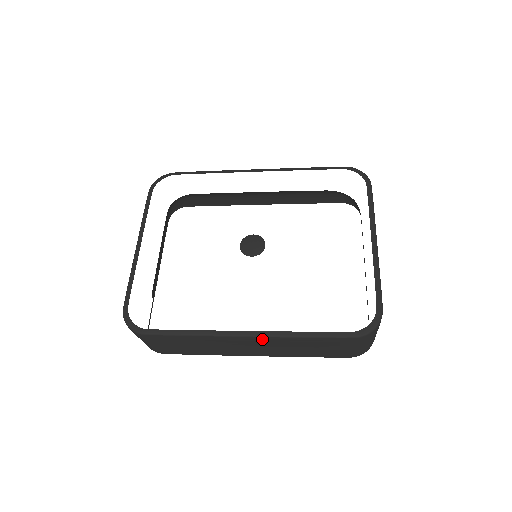
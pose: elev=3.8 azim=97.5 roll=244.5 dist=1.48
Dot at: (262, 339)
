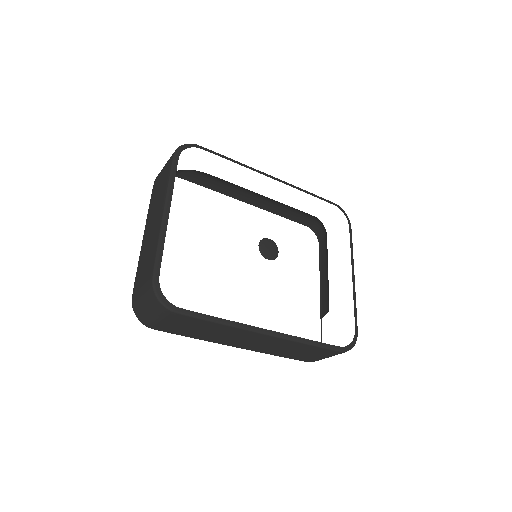
Dot at: (275, 339)
